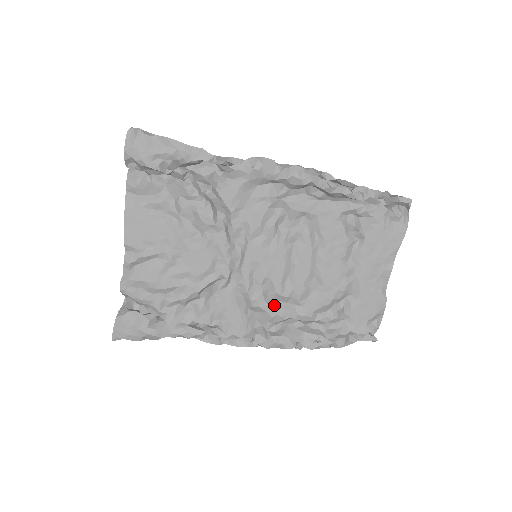
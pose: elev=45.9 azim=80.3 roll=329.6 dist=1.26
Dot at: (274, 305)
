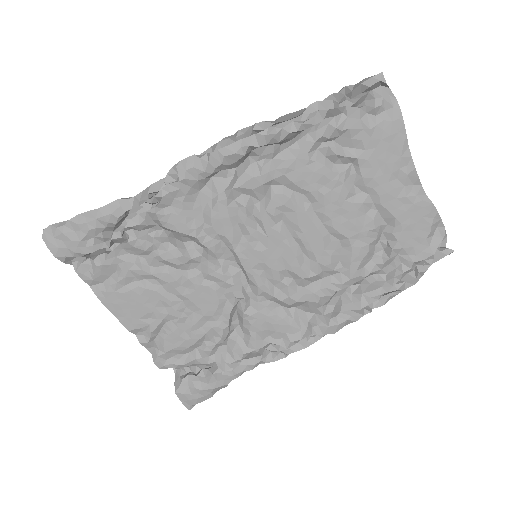
Dot at: (310, 290)
